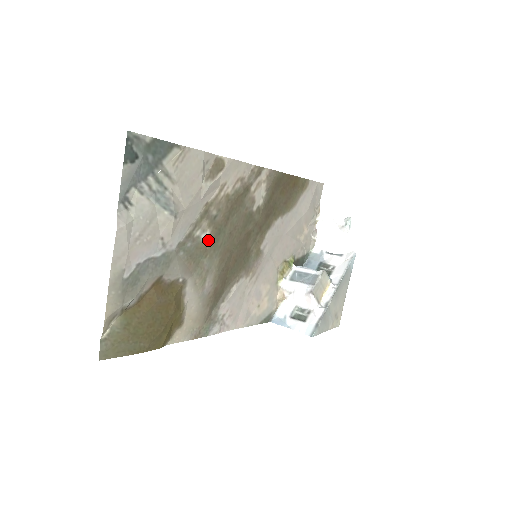
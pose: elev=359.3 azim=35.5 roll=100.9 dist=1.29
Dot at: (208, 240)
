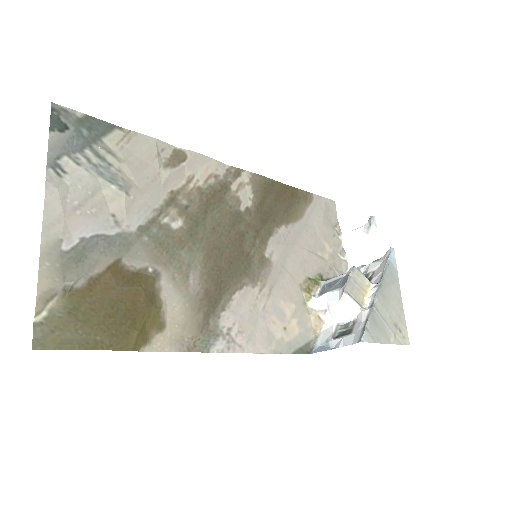
Dot at: (182, 230)
